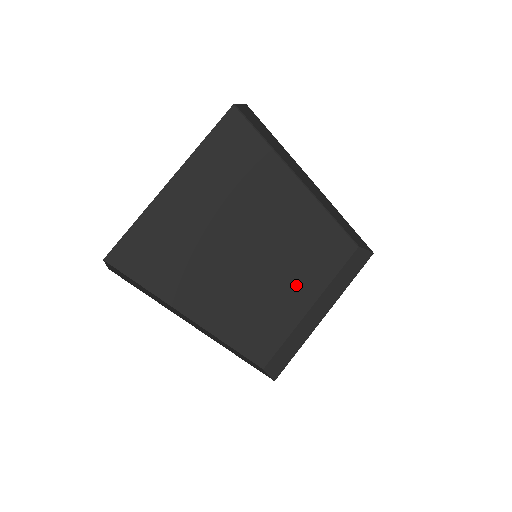
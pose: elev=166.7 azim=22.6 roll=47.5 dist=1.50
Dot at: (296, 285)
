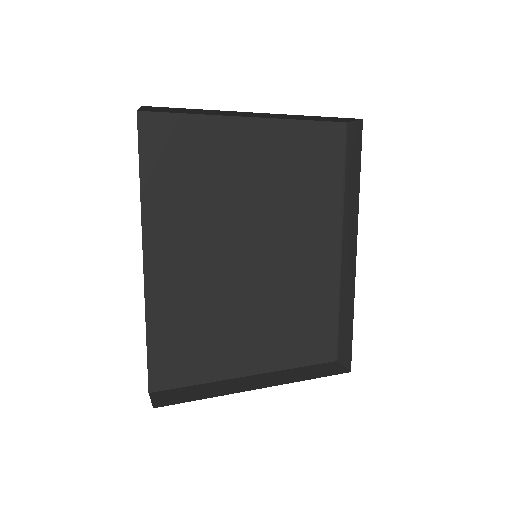
Dot at: (257, 334)
